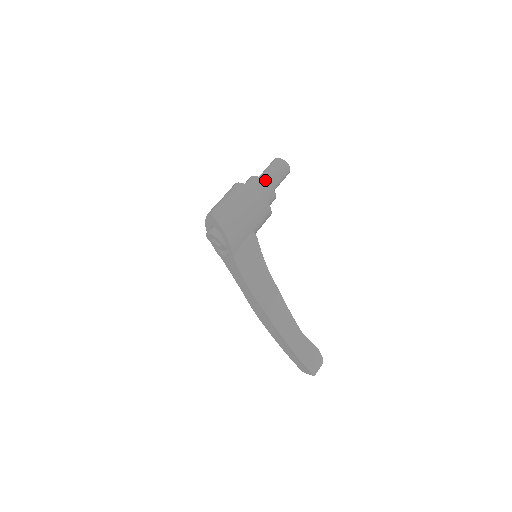
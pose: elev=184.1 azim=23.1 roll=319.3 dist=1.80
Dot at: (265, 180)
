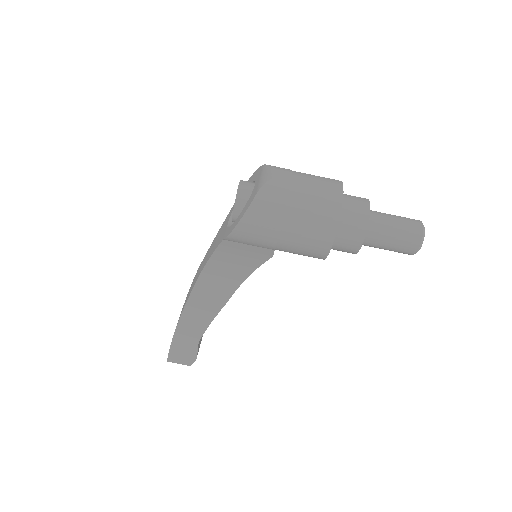
Dot at: (370, 230)
